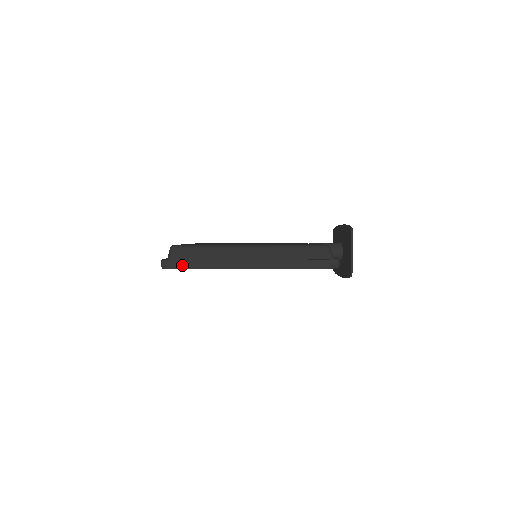
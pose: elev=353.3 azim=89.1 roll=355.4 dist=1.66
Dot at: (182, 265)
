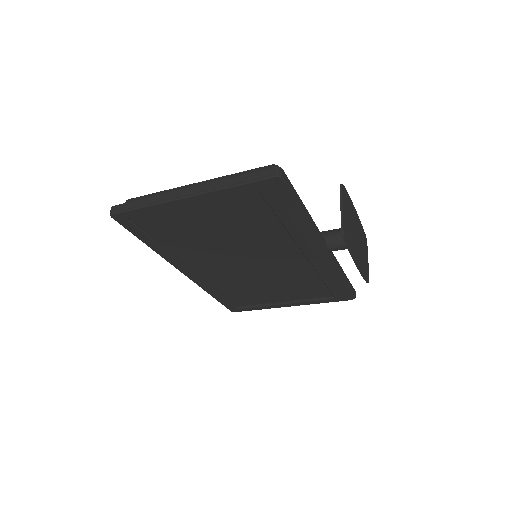
Dot at: (126, 207)
